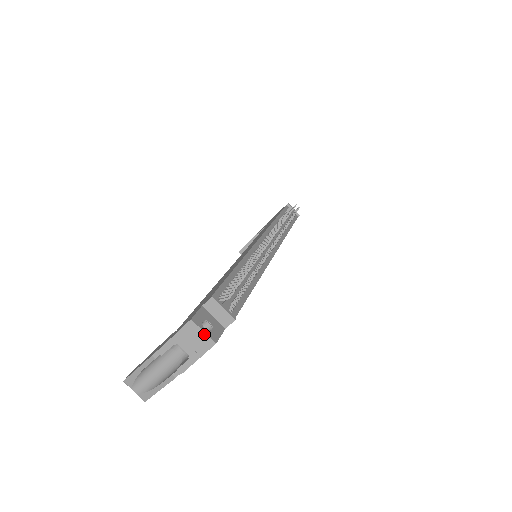
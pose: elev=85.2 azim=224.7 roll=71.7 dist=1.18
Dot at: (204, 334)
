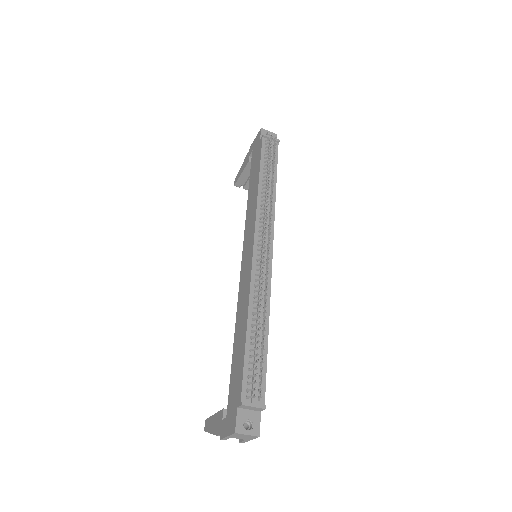
Dot at: (248, 435)
